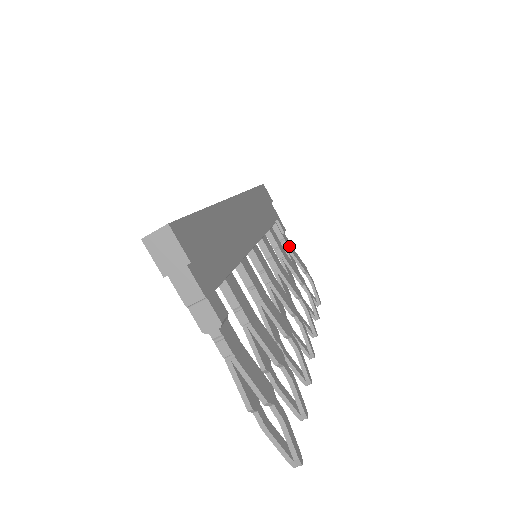
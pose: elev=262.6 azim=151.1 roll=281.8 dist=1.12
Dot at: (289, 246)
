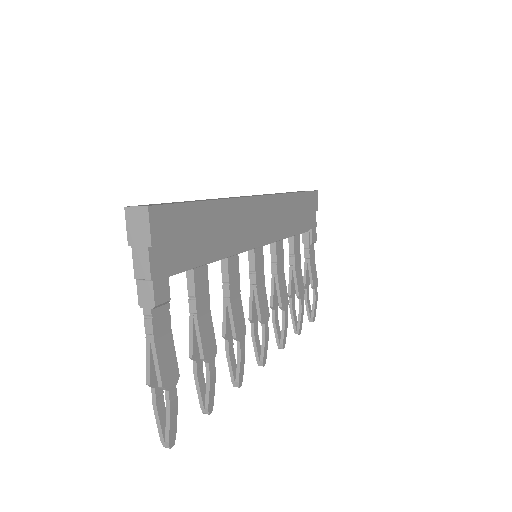
Dot at: (311, 257)
